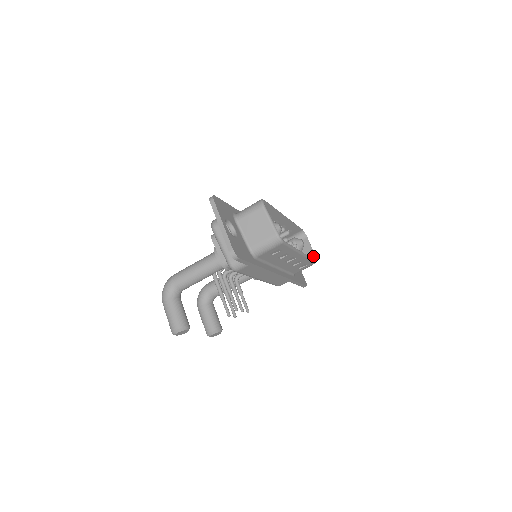
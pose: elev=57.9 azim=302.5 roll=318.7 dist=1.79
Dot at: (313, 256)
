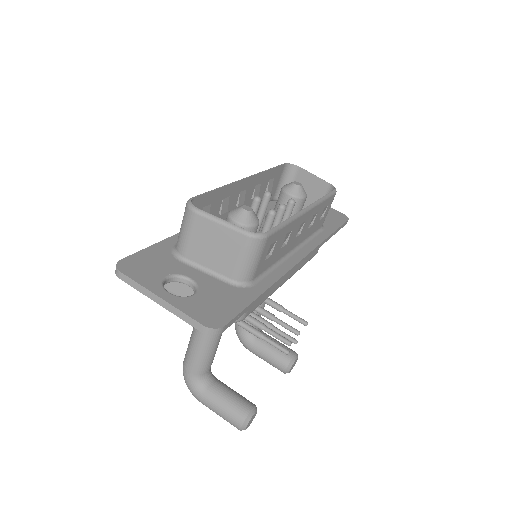
Dot at: (325, 185)
